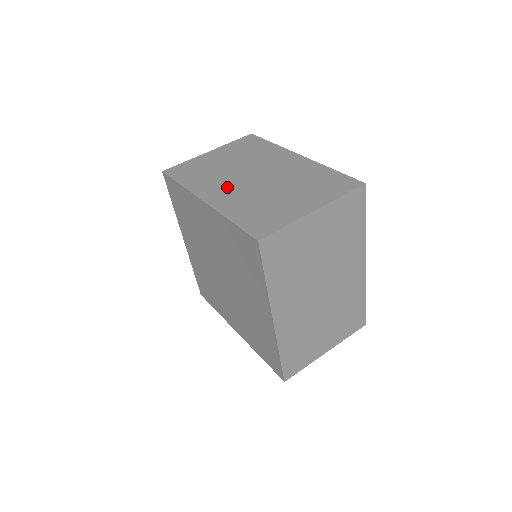
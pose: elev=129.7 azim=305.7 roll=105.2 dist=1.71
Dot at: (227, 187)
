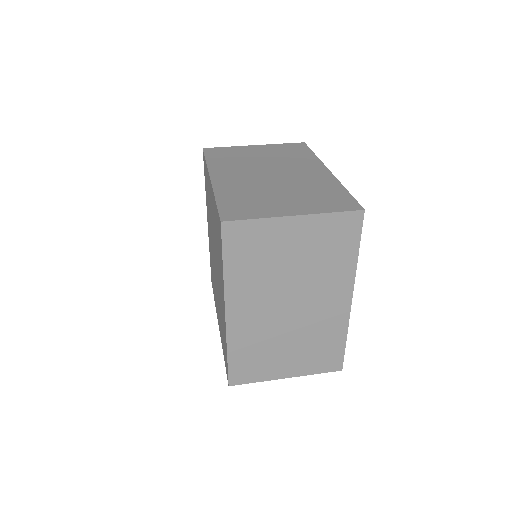
Dot at: (240, 174)
